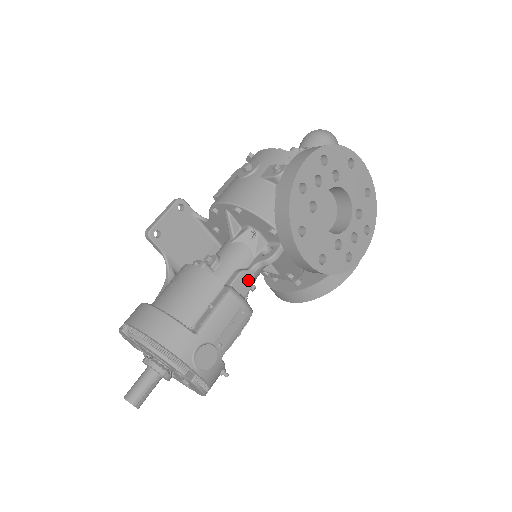
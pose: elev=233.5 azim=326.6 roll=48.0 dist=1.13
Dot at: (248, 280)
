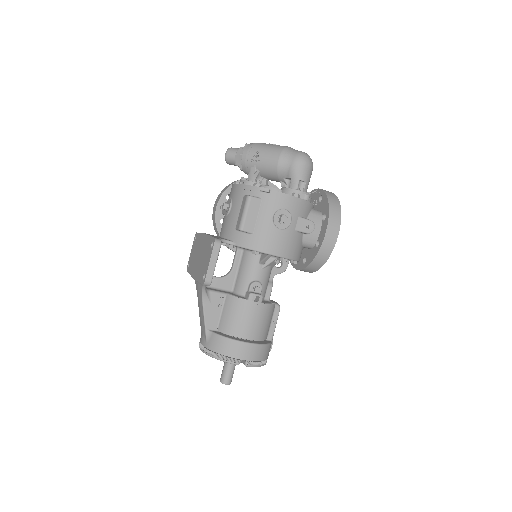
Dot at: occluded
